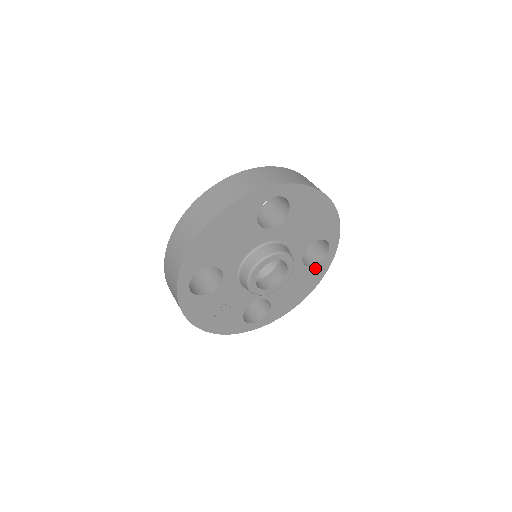
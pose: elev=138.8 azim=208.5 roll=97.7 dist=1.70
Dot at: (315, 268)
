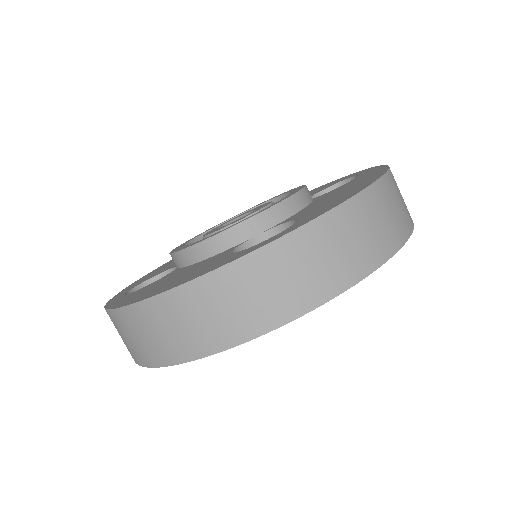
Dot at: occluded
